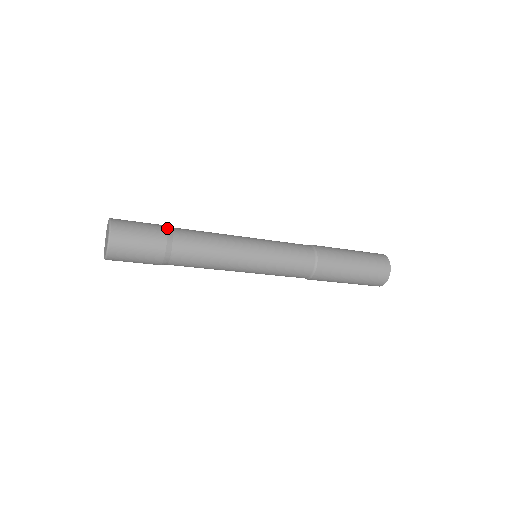
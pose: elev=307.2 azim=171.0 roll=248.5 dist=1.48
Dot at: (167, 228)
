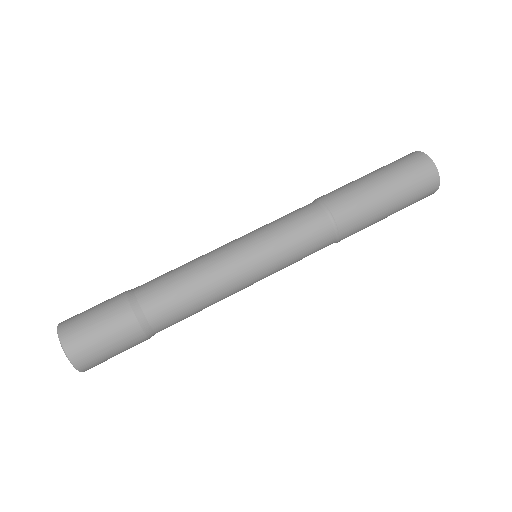
Dot at: (132, 307)
